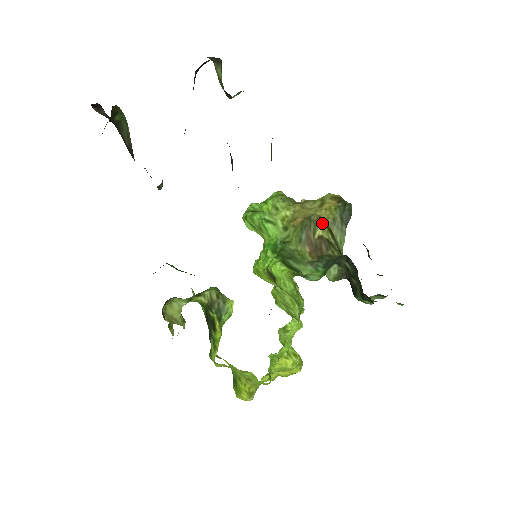
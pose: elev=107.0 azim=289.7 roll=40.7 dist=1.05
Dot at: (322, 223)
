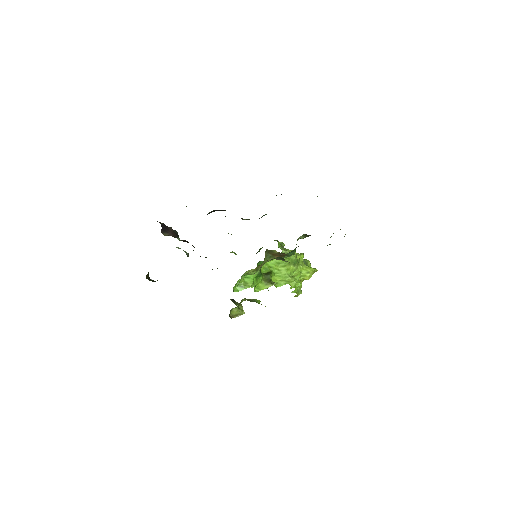
Dot at: (275, 250)
